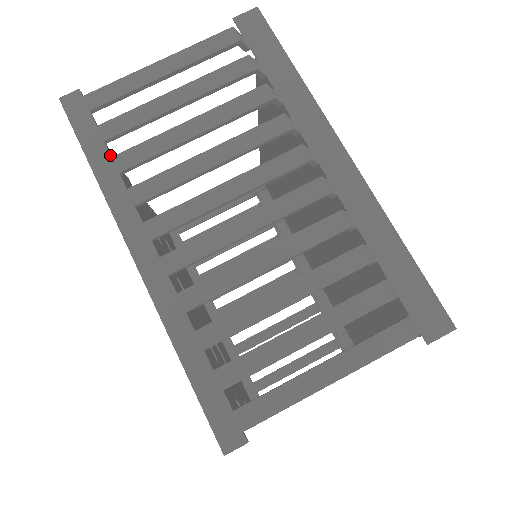
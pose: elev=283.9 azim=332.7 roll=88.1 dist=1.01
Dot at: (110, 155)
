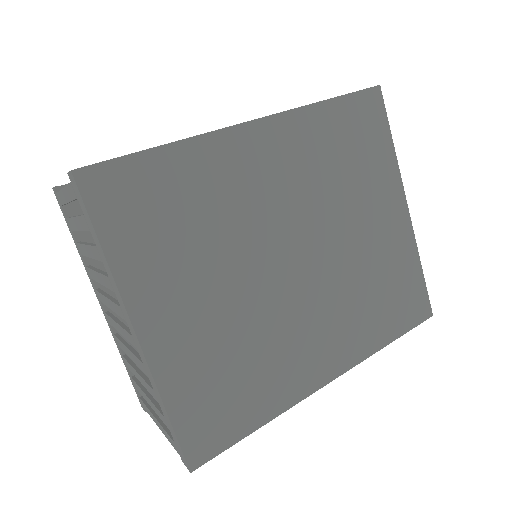
Dot at: (75, 241)
